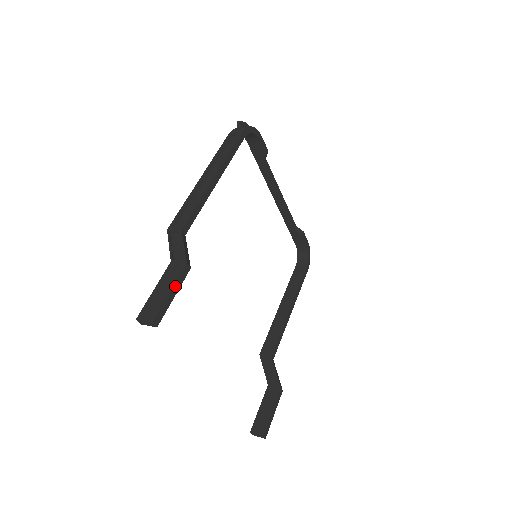
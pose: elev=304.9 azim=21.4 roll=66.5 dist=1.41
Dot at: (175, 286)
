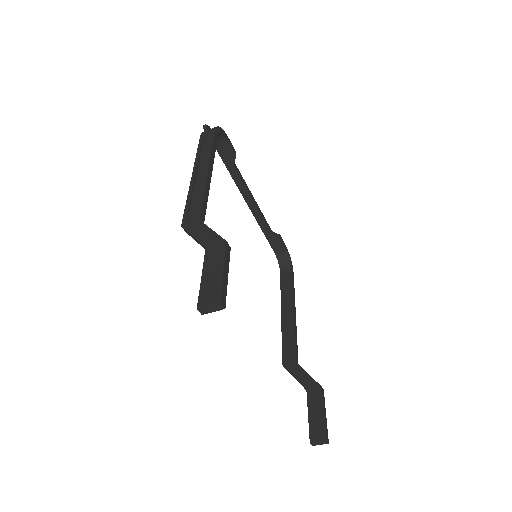
Dot at: (225, 265)
